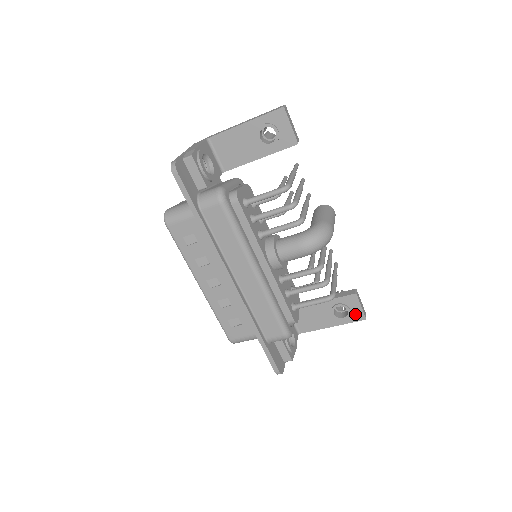
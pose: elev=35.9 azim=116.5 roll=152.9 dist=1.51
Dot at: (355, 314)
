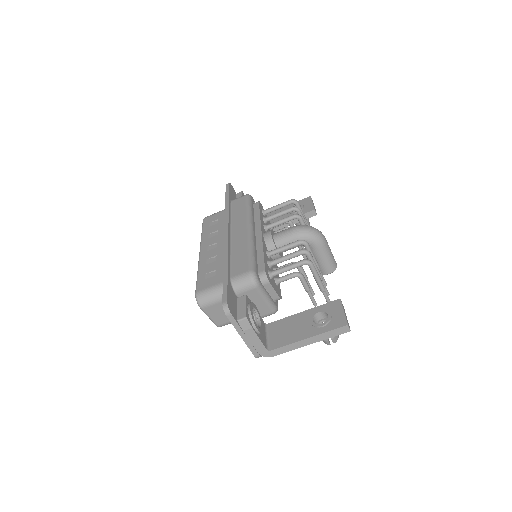
Dot at: (336, 320)
